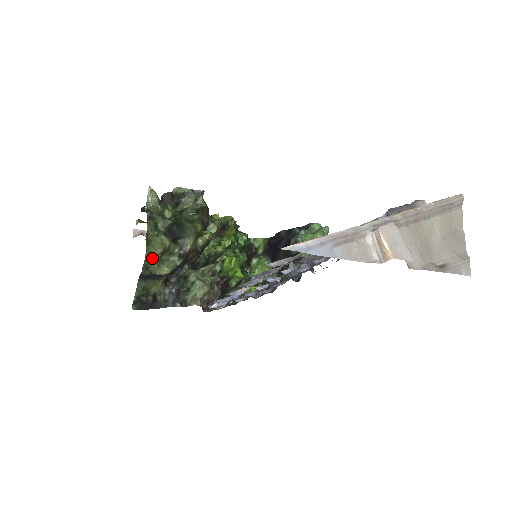
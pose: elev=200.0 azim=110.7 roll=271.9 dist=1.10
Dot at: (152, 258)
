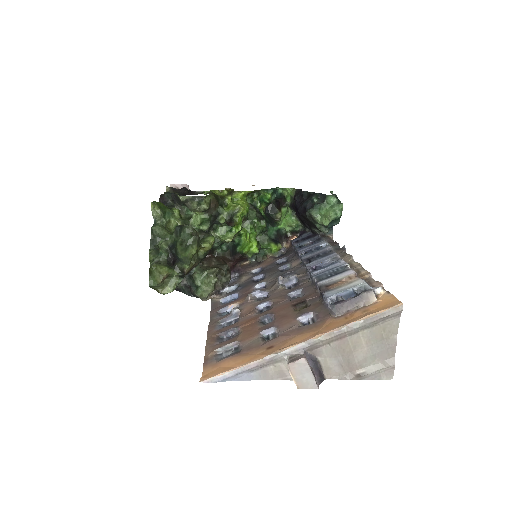
Dot at: (155, 286)
